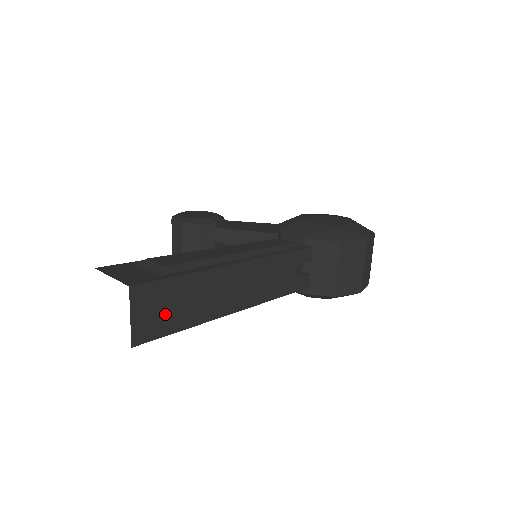
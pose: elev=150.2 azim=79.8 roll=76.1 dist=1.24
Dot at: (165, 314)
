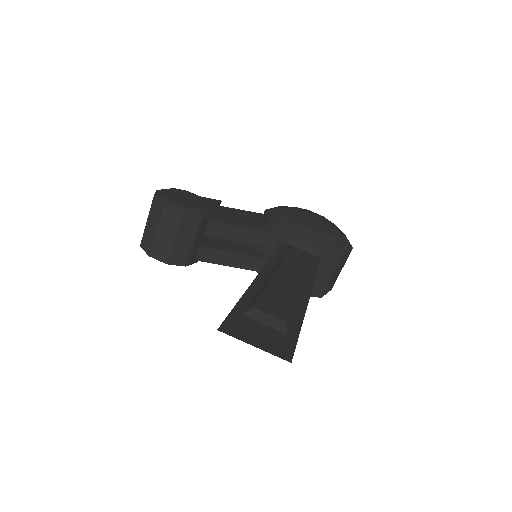
Dot at: occluded
